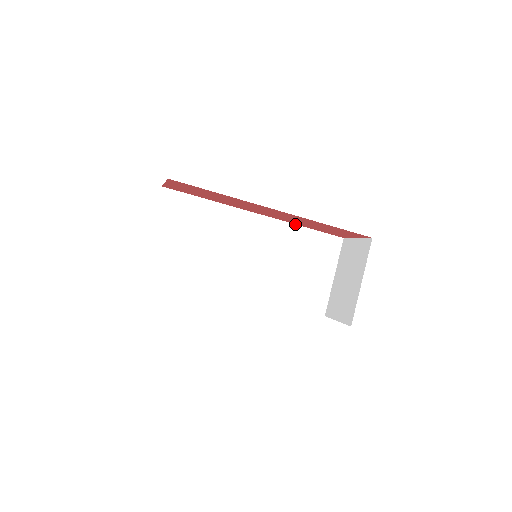
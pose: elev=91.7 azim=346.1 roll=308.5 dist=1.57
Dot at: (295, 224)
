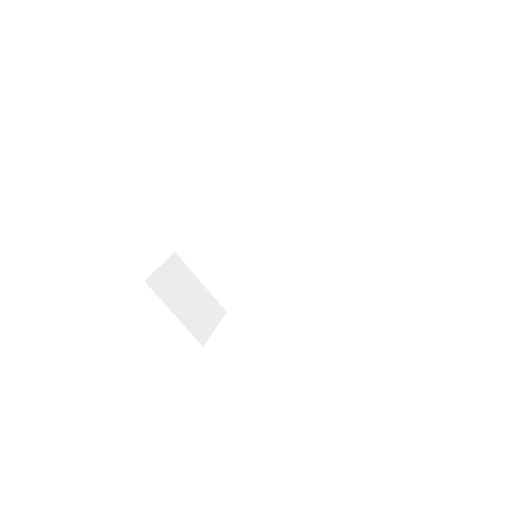
Dot at: (270, 181)
